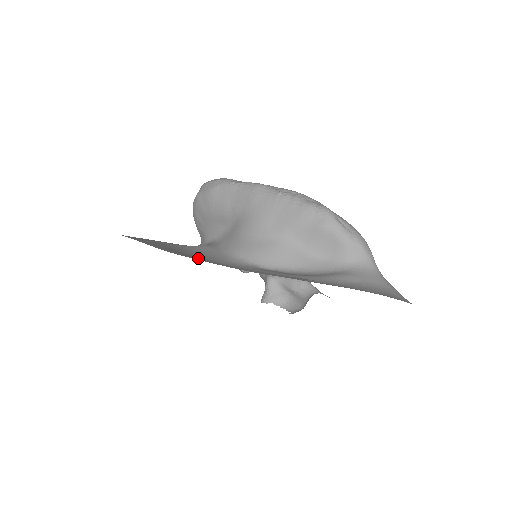
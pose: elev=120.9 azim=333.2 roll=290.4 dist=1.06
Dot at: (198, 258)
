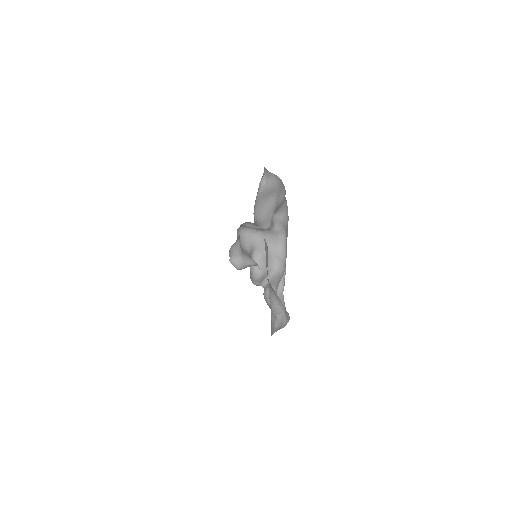
Dot at: occluded
